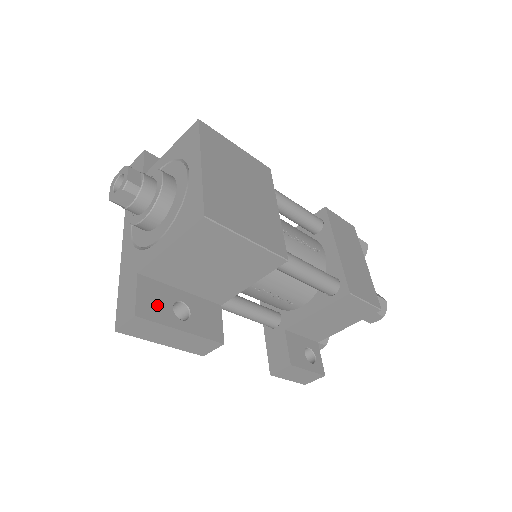
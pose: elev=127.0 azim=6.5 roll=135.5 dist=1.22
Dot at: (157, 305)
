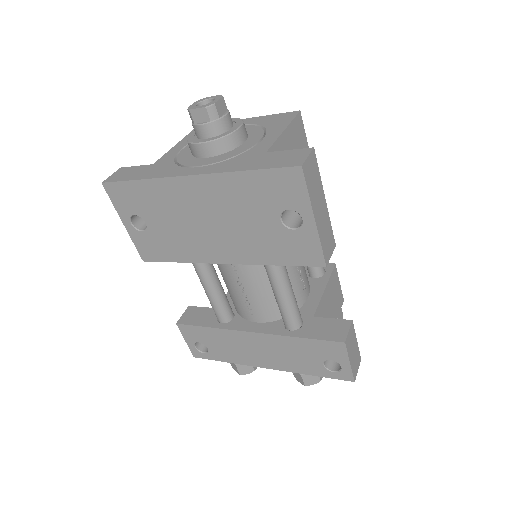
Dot at: occluded
